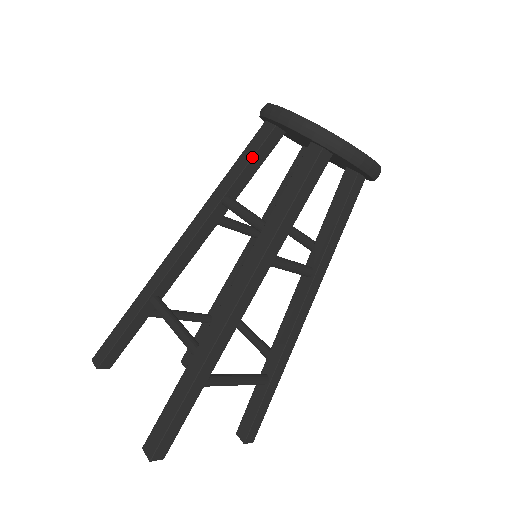
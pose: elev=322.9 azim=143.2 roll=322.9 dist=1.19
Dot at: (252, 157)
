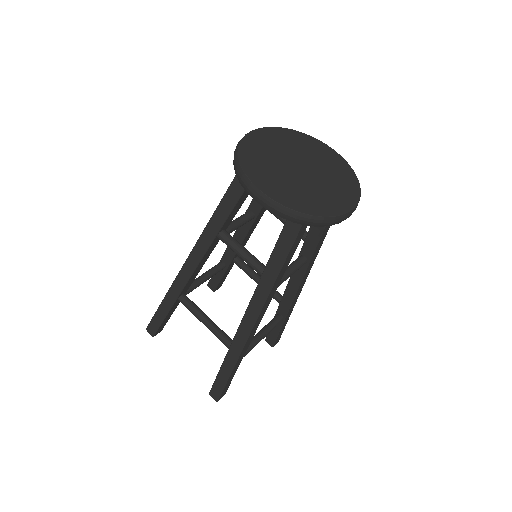
Dot at: (236, 204)
